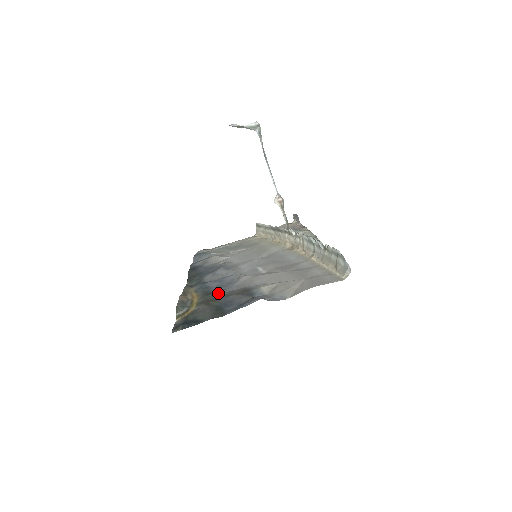
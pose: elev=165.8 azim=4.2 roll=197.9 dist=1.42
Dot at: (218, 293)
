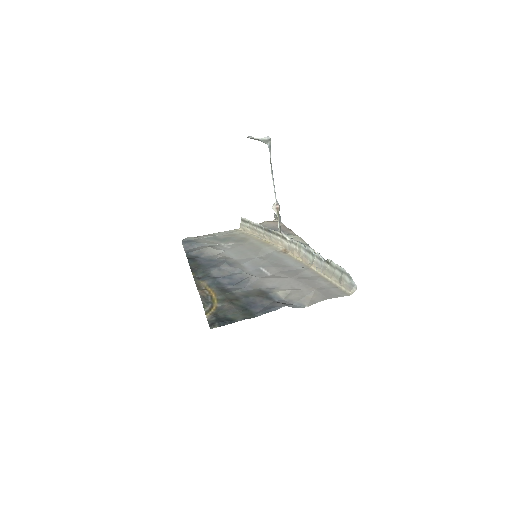
Dot at: (235, 292)
